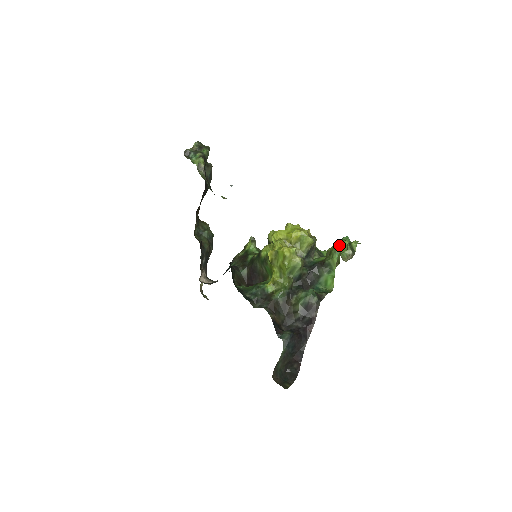
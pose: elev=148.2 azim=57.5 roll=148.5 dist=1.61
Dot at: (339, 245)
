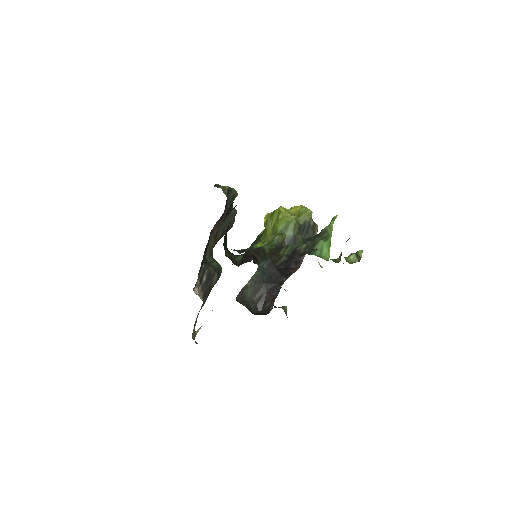
Dot at: occluded
